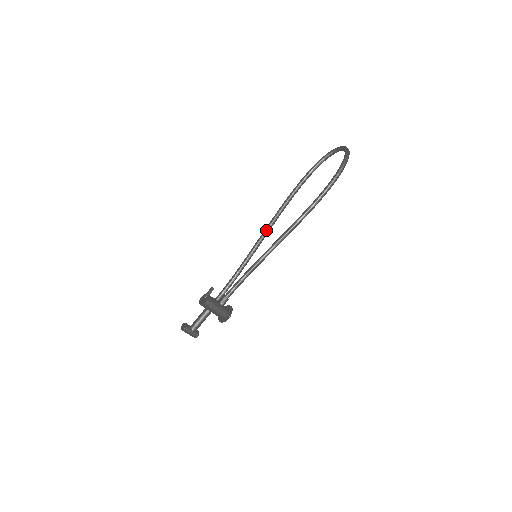
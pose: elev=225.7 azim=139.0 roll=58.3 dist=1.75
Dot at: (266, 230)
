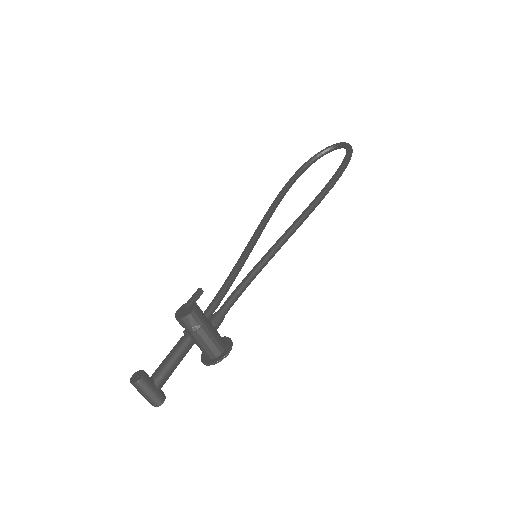
Dot at: (258, 230)
